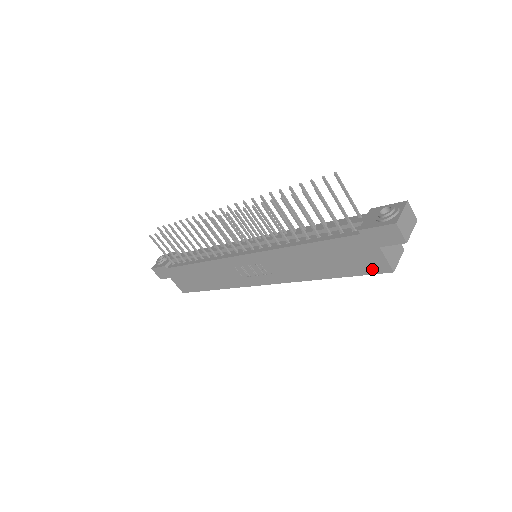
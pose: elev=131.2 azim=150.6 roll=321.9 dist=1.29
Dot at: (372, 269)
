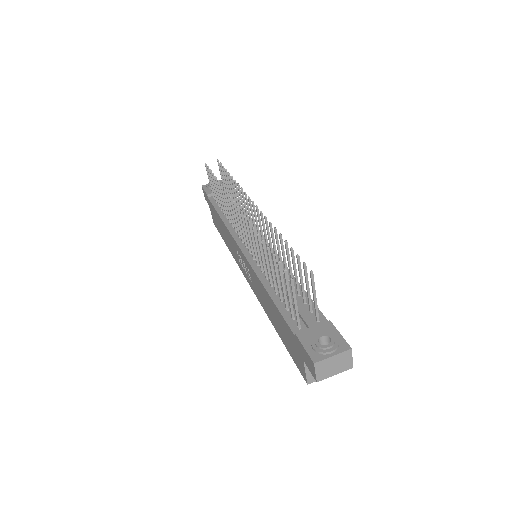
Dot at: (298, 364)
